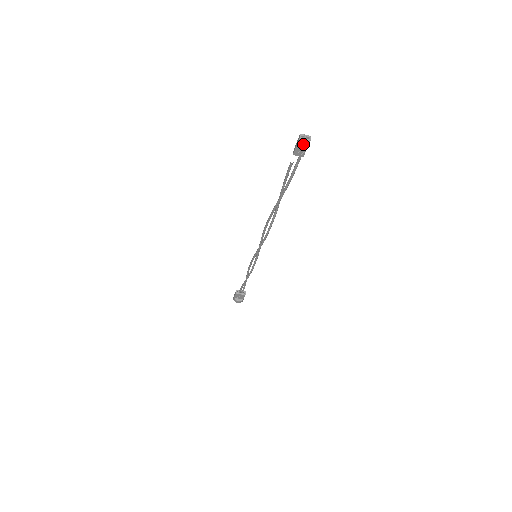
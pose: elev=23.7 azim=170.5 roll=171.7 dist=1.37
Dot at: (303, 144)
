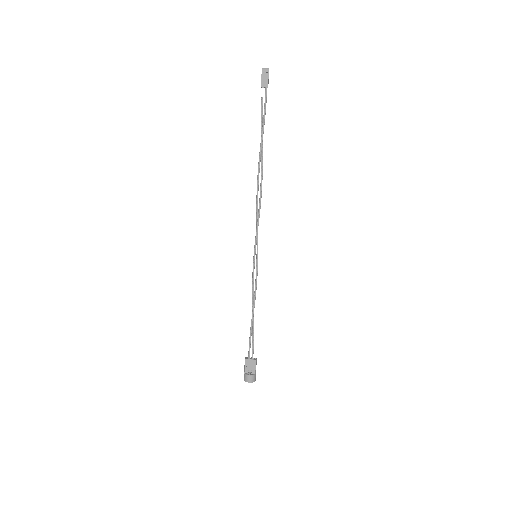
Dot at: (265, 74)
